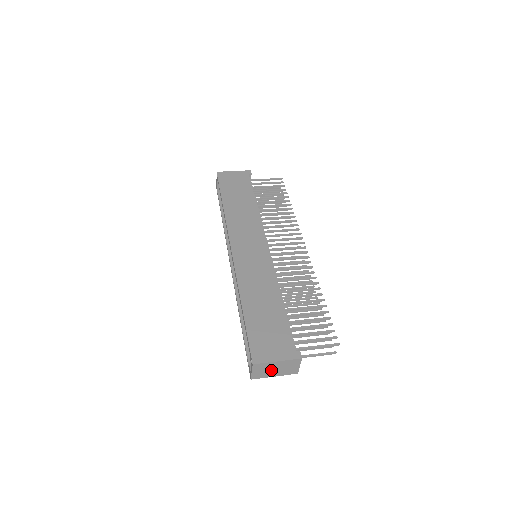
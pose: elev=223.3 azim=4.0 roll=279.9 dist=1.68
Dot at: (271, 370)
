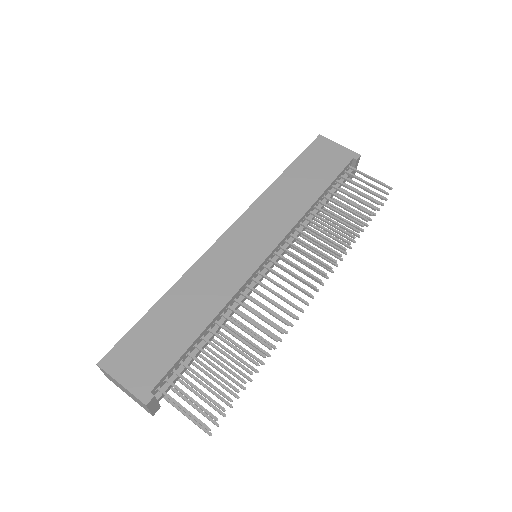
Dot at: (121, 387)
